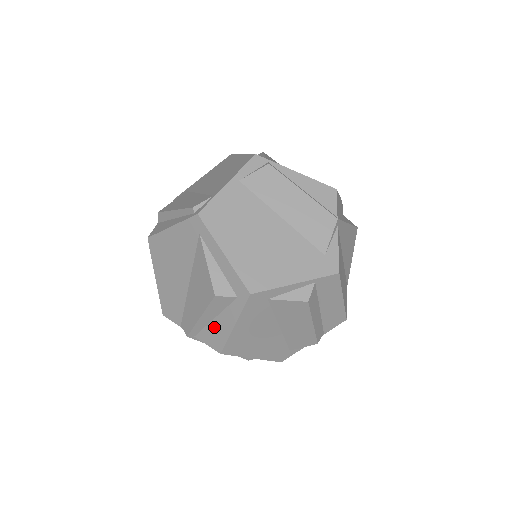
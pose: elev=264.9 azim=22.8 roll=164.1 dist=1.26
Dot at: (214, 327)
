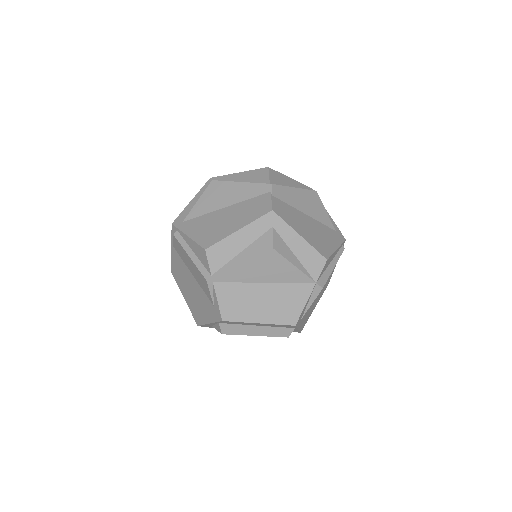
Dot at: occluded
